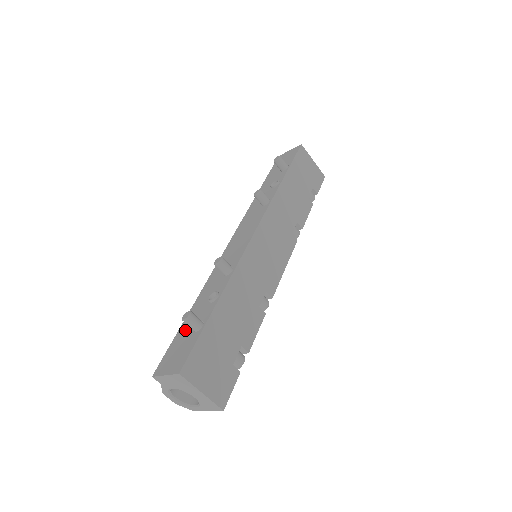
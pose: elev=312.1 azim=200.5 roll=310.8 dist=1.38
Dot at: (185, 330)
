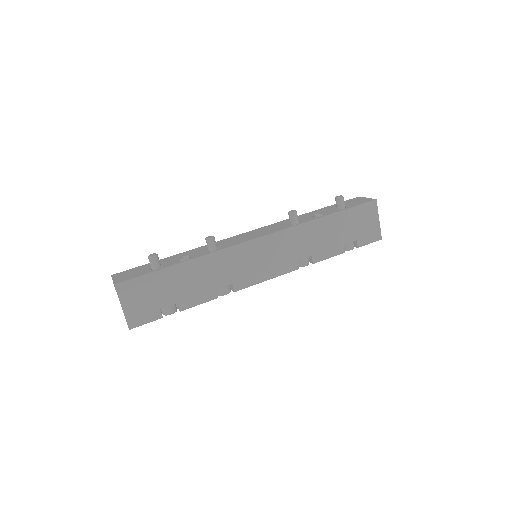
Dot at: occluded
